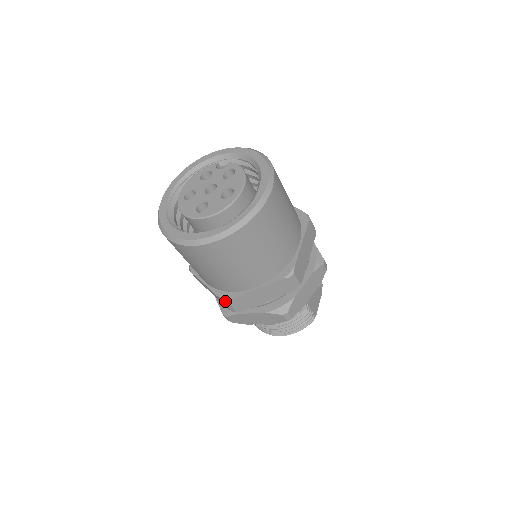
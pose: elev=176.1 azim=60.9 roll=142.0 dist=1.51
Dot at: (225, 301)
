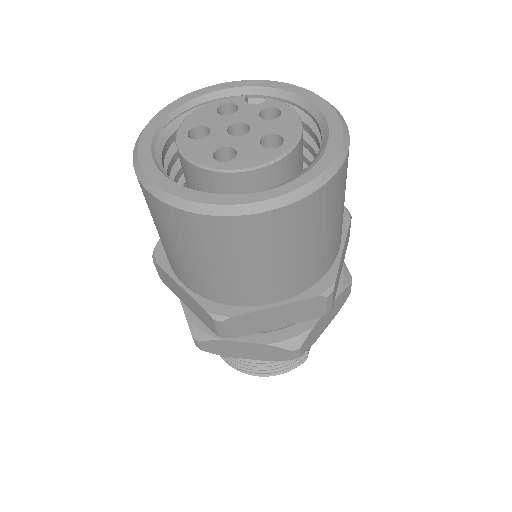
Dot at: (217, 318)
